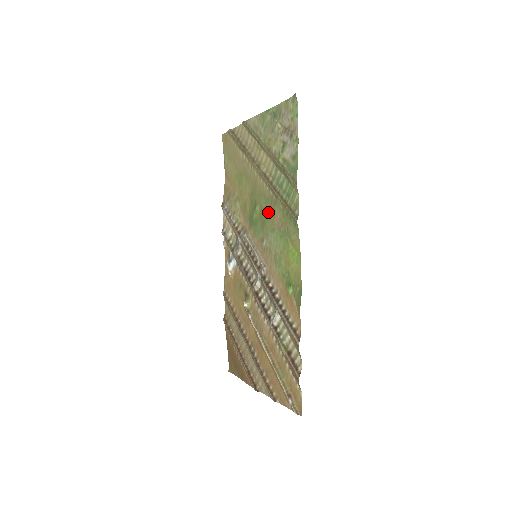
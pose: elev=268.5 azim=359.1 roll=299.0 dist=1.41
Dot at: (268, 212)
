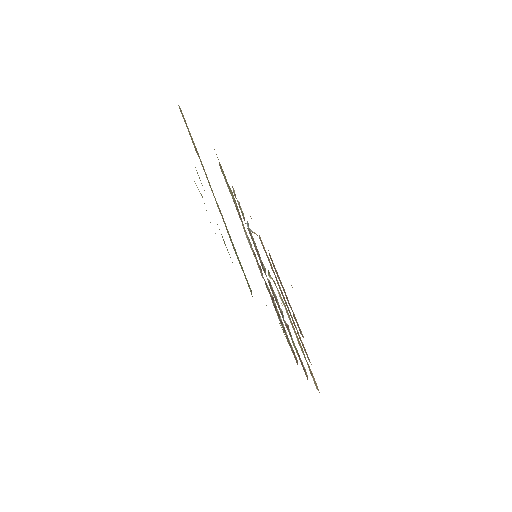
Dot at: occluded
